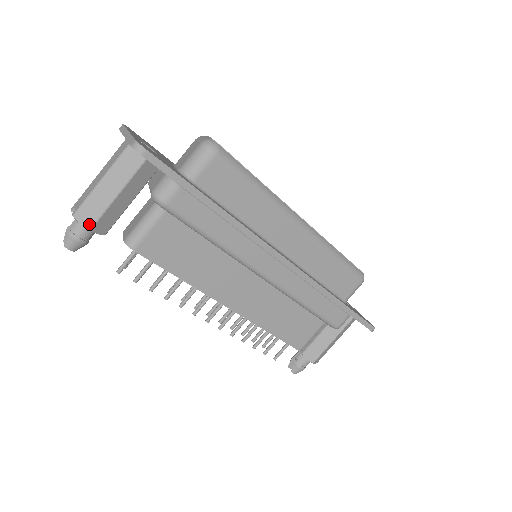
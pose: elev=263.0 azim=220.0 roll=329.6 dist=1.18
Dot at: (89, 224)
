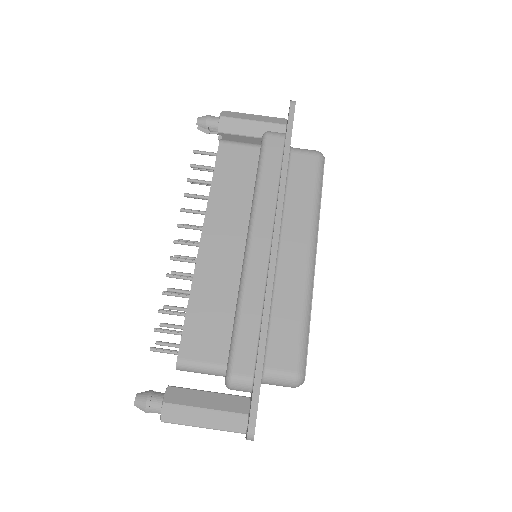
Dot at: (224, 115)
